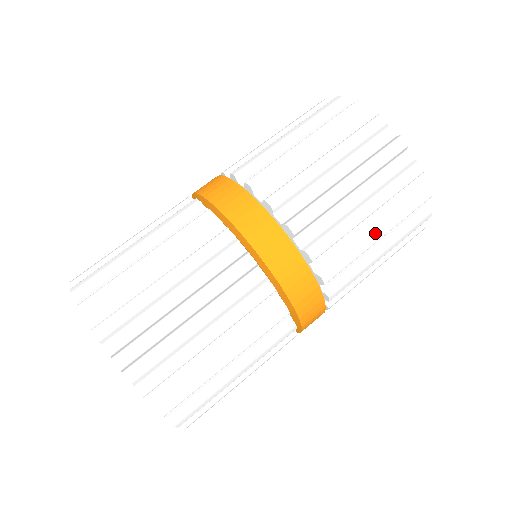
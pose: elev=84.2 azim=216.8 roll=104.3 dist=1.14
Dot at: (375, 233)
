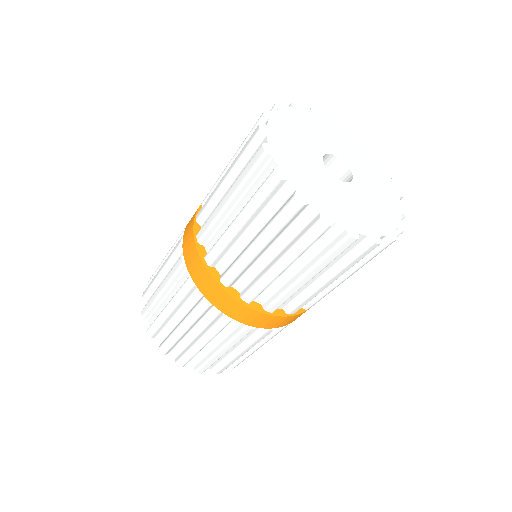
Dot at: (343, 280)
